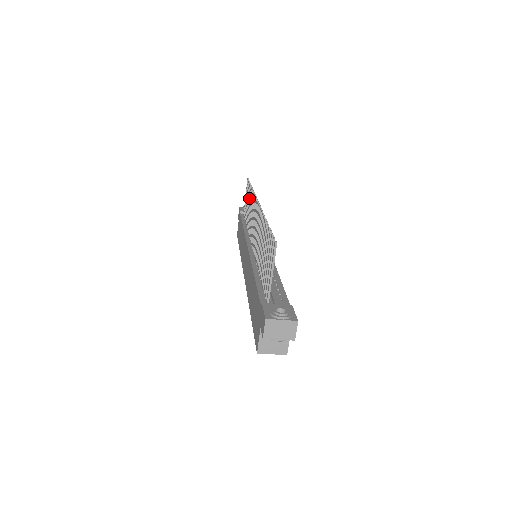
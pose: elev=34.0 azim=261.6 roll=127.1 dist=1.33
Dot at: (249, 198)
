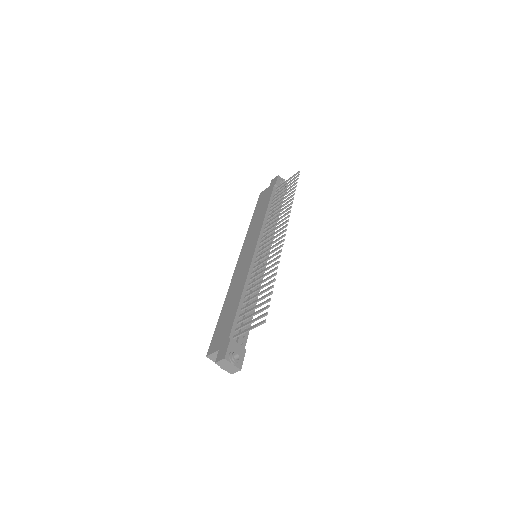
Dot at: (286, 199)
